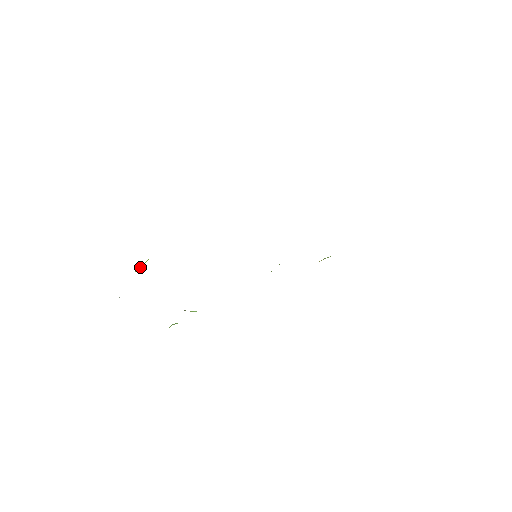
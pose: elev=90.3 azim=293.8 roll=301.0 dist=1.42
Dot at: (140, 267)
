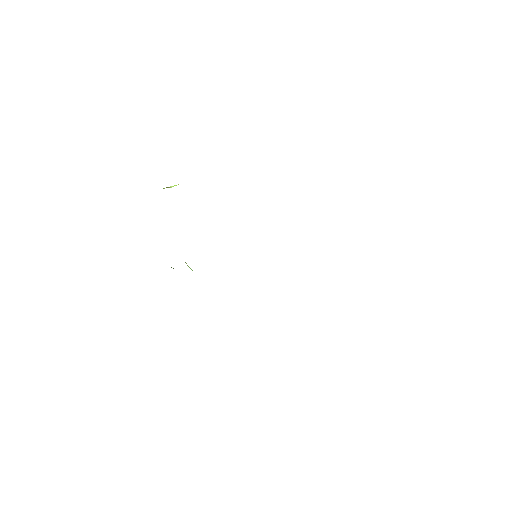
Dot at: (169, 187)
